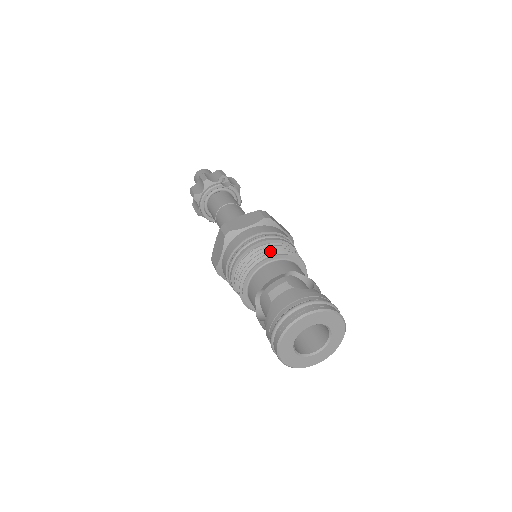
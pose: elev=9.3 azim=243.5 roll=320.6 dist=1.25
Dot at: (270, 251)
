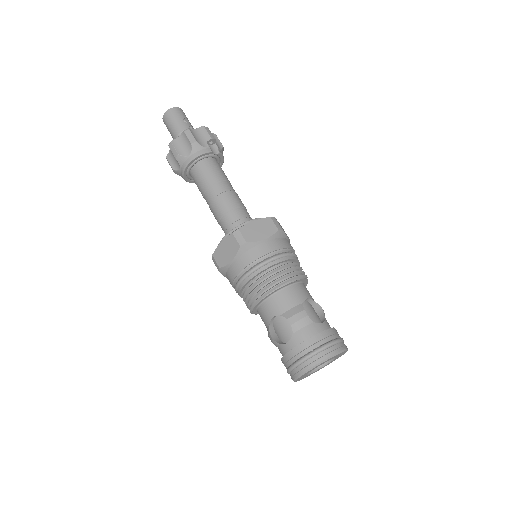
Dot at: (288, 275)
